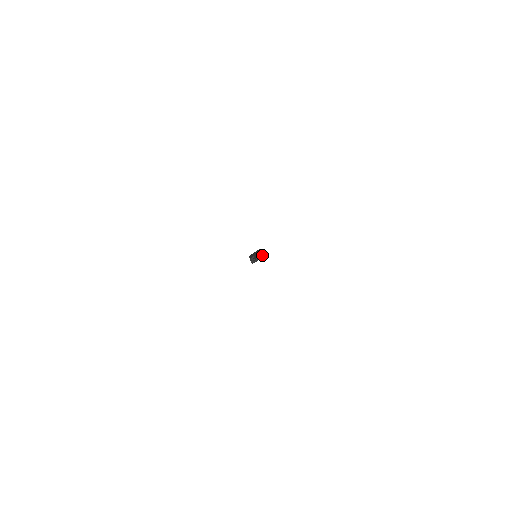
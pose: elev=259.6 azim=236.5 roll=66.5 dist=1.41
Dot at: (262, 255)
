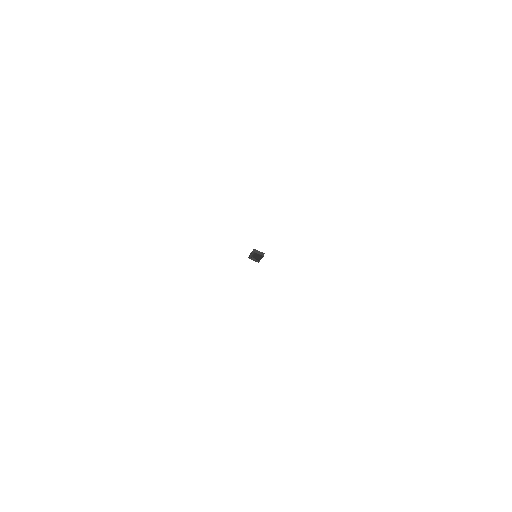
Dot at: (263, 256)
